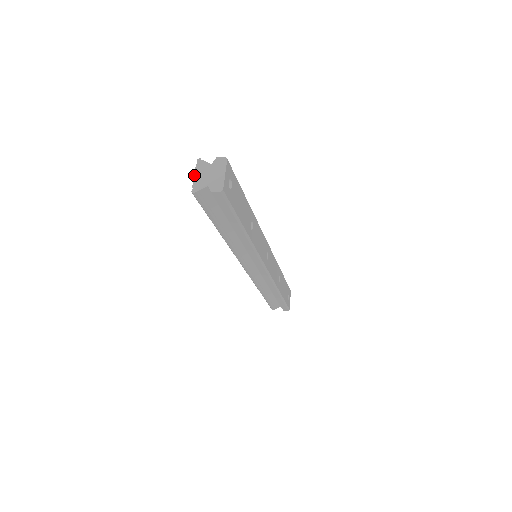
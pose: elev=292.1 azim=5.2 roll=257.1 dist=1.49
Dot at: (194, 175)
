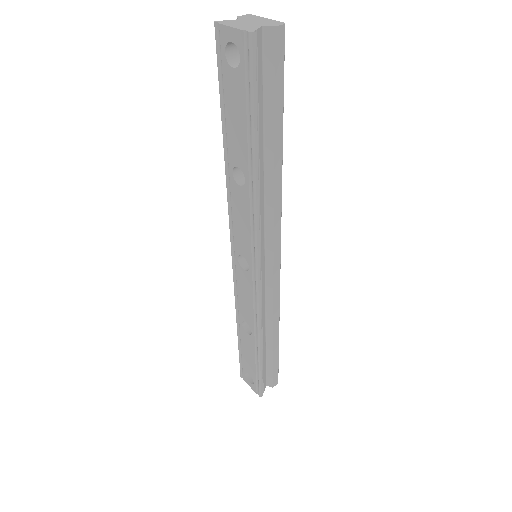
Dot at: (230, 26)
